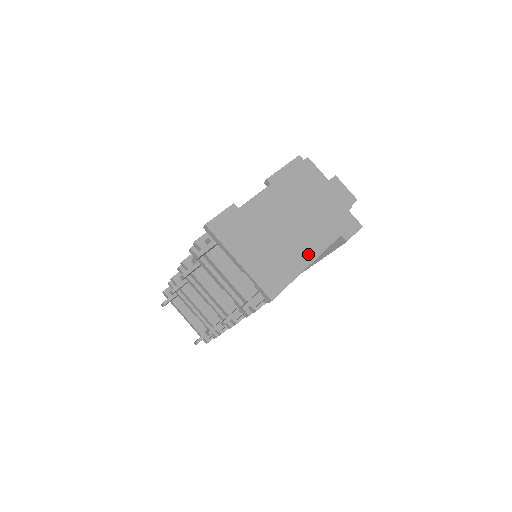
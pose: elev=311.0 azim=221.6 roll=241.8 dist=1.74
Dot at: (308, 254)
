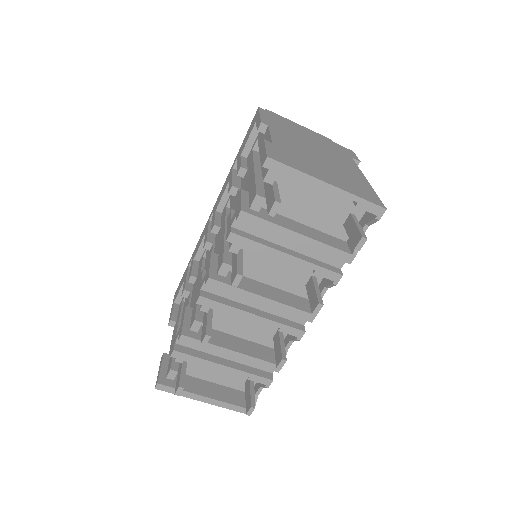
Dot at: (355, 172)
